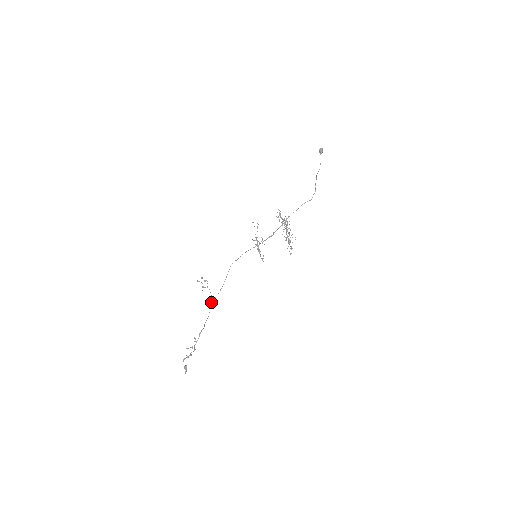
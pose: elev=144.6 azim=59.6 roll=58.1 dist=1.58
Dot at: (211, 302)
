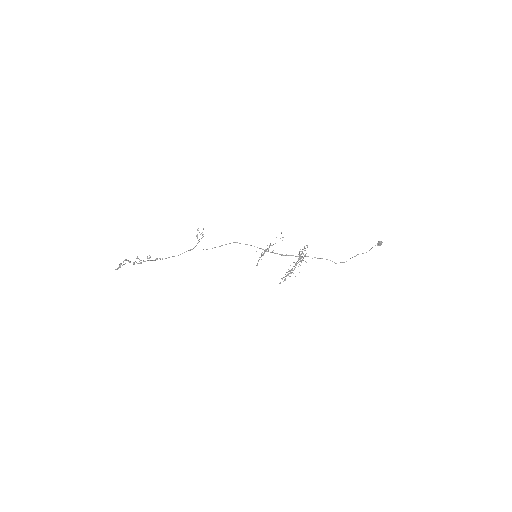
Dot at: (190, 249)
